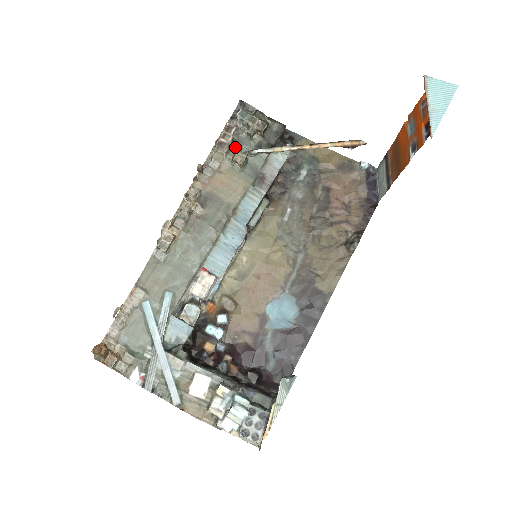
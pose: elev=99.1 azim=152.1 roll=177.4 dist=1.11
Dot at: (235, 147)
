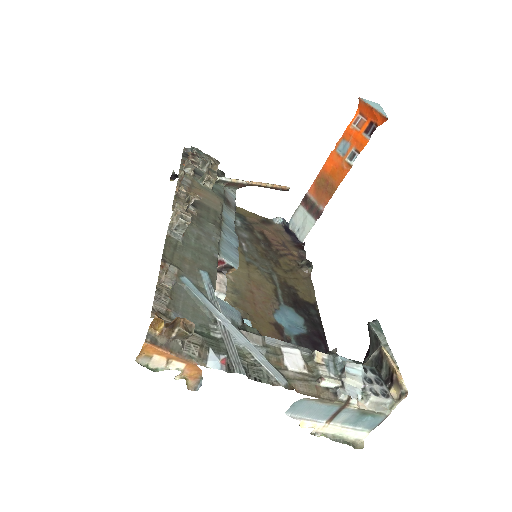
Dot at: (197, 174)
